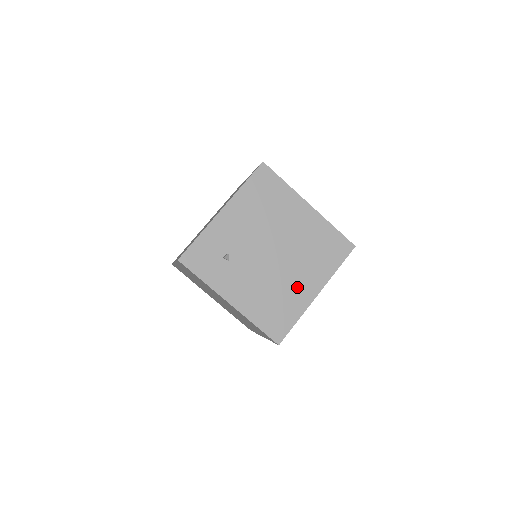
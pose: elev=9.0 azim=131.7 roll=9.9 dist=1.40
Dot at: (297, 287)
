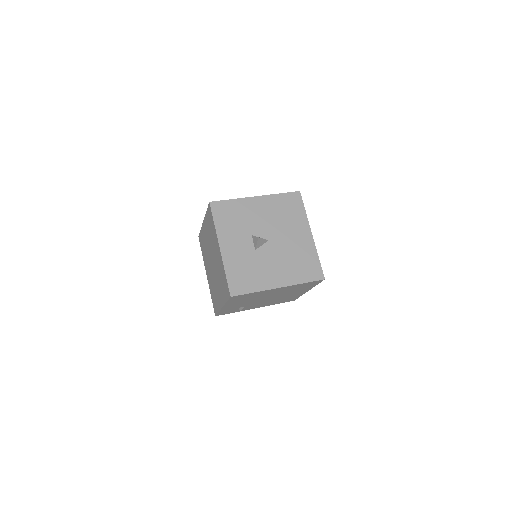
Dot at: (292, 295)
